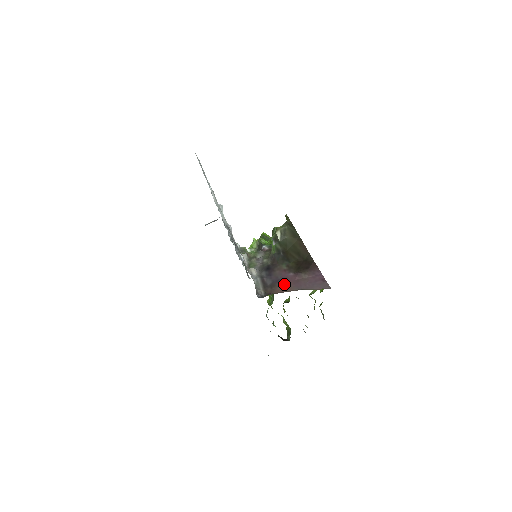
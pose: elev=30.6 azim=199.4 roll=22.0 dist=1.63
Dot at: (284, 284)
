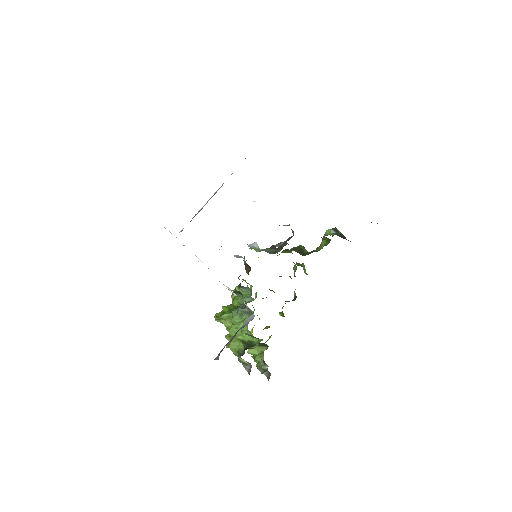
Dot at: occluded
